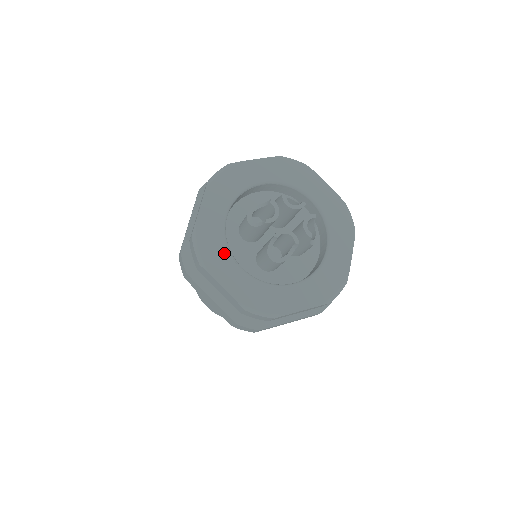
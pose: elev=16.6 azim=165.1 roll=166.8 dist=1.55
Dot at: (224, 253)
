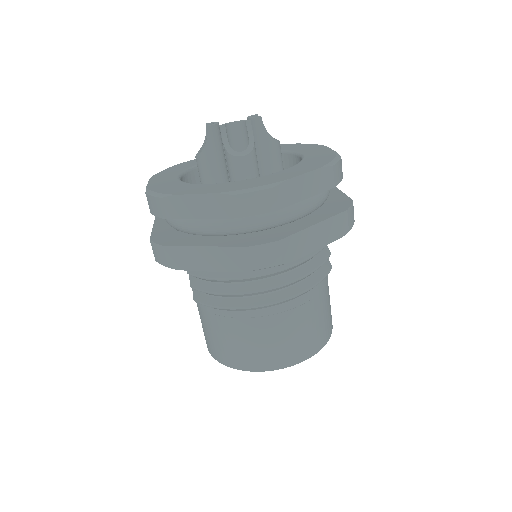
Dot at: (187, 185)
